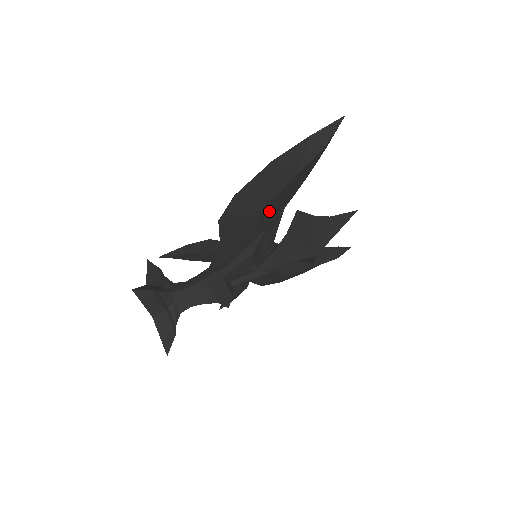
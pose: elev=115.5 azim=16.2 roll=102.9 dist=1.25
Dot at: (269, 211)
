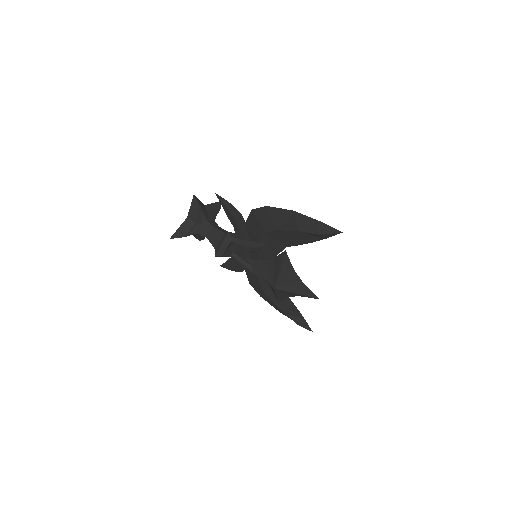
Dot at: (276, 236)
